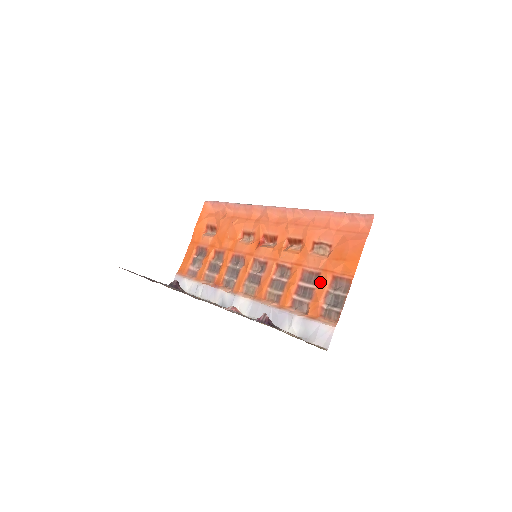
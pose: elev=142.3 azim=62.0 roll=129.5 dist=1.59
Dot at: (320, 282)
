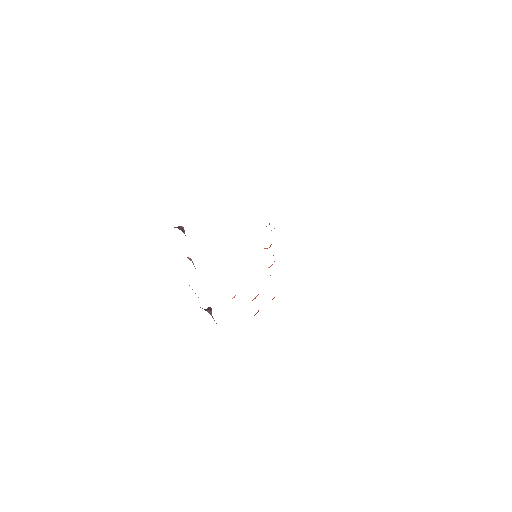
Dot at: occluded
